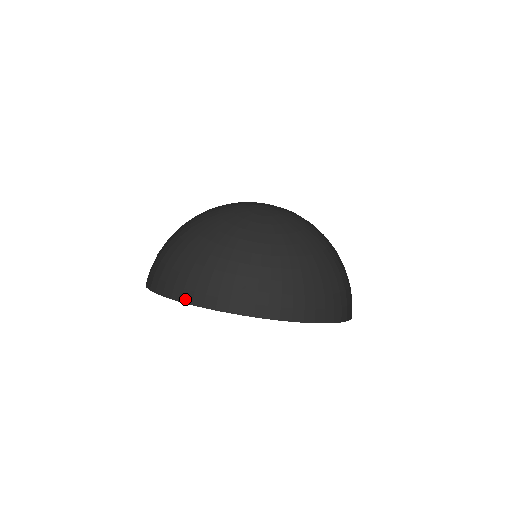
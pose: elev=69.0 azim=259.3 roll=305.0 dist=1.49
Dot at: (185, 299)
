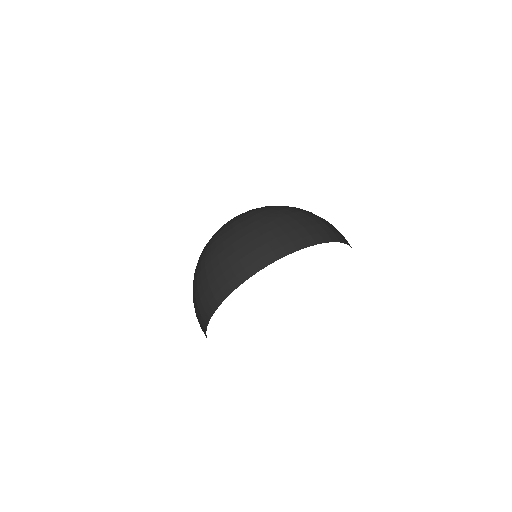
Dot at: (242, 280)
